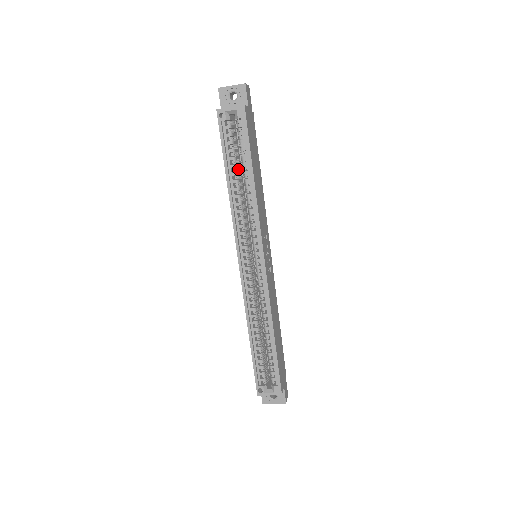
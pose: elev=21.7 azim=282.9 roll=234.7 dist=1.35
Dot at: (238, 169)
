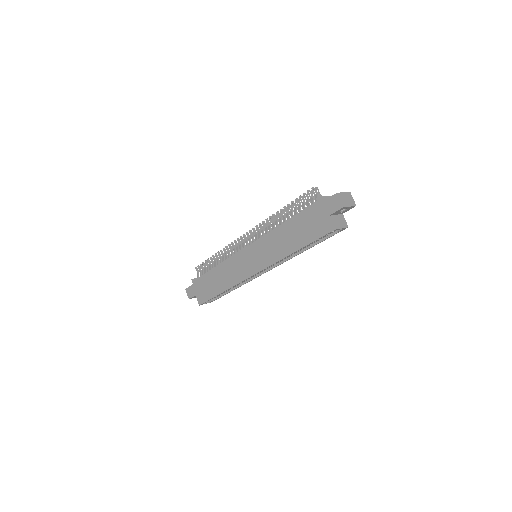
Dot at: occluded
